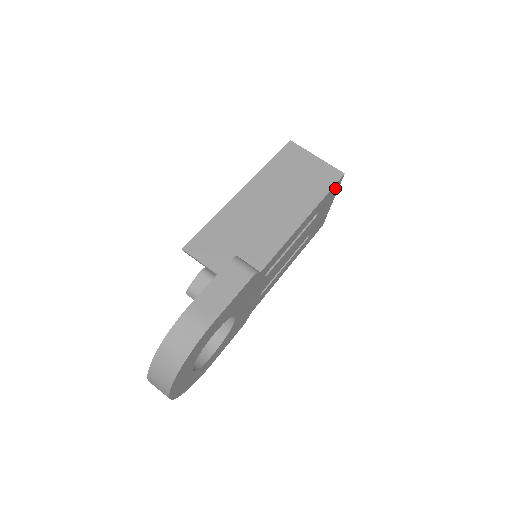
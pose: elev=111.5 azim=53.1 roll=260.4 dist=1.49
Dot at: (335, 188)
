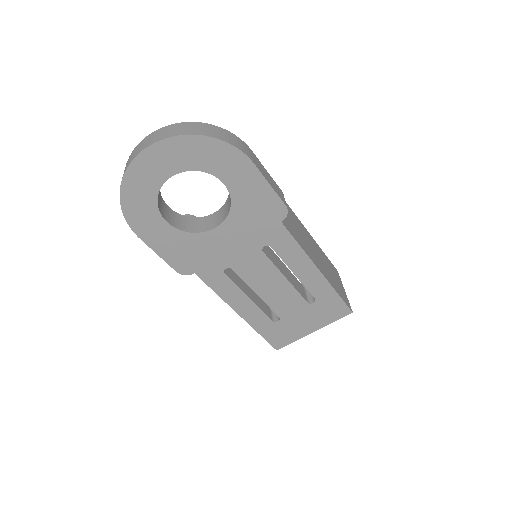
Dot at: (337, 311)
